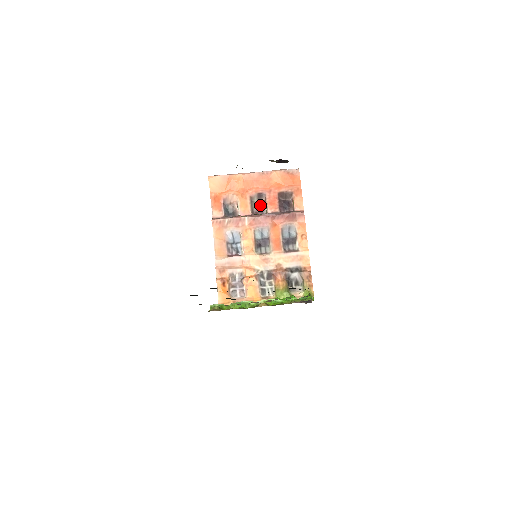
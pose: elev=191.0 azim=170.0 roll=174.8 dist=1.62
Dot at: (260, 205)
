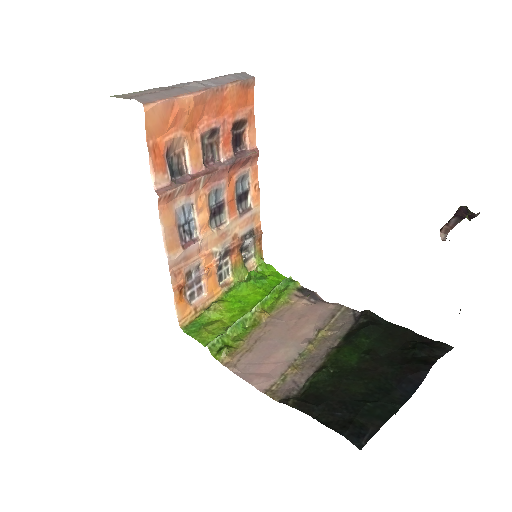
Dot at: (211, 148)
